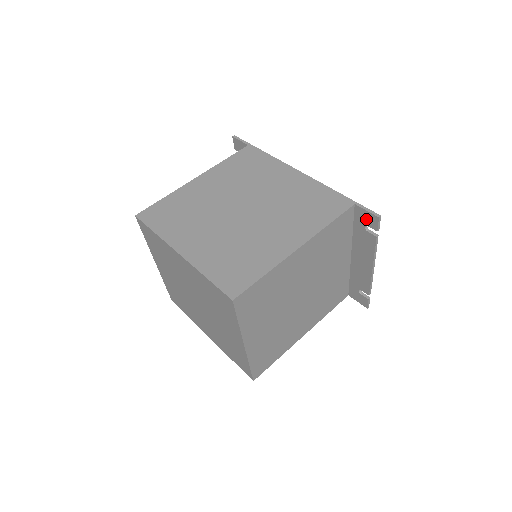
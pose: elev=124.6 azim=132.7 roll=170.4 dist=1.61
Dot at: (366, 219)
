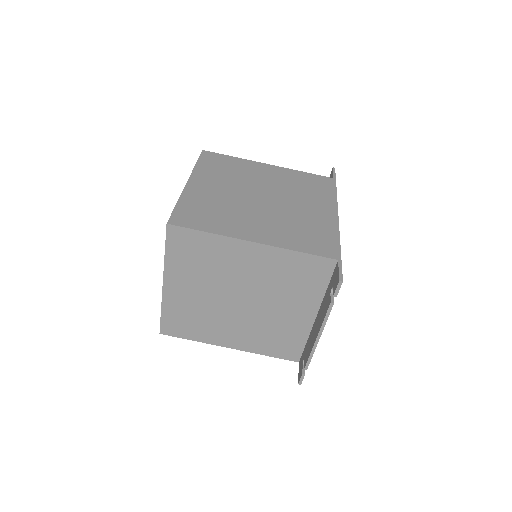
Dot at: (335, 279)
